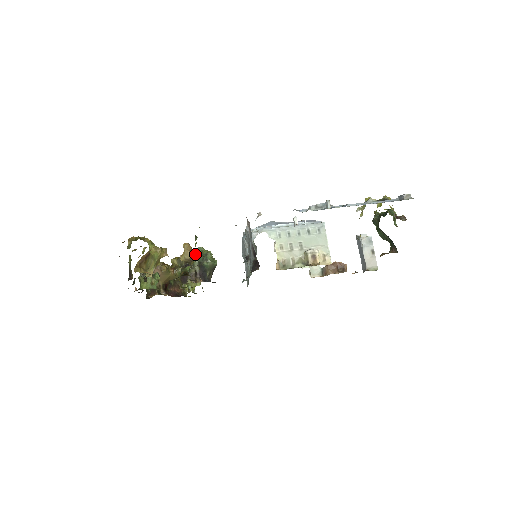
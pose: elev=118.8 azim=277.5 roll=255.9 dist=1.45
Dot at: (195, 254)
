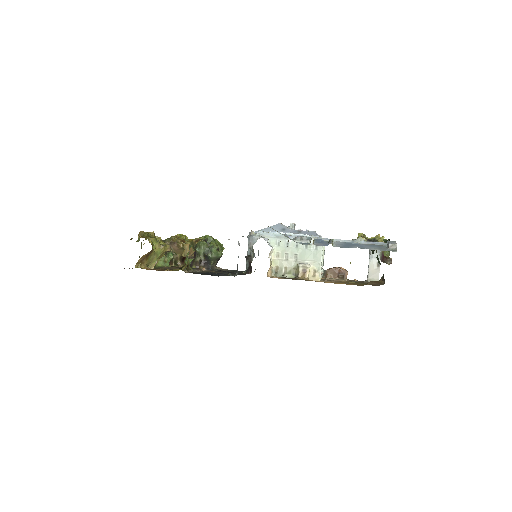
Dot at: (186, 262)
